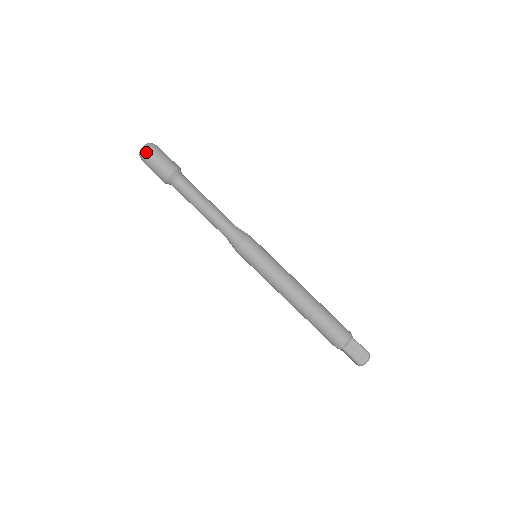
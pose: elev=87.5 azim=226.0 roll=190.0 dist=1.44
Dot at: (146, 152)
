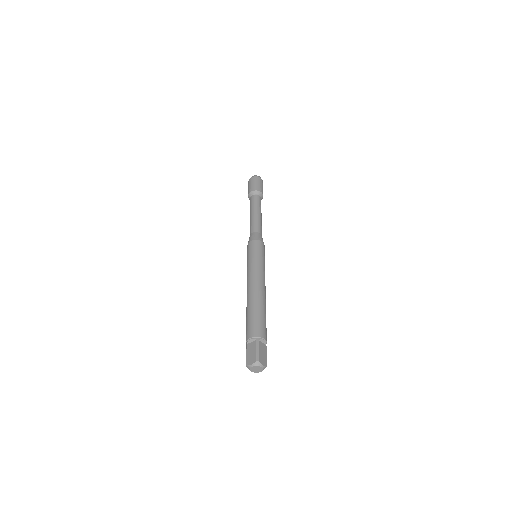
Dot at: (260, 177)
